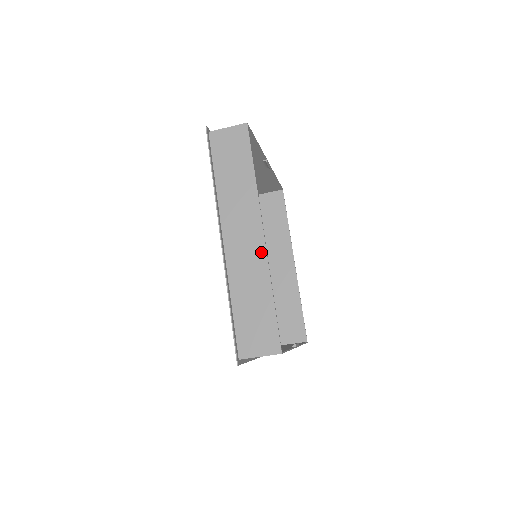
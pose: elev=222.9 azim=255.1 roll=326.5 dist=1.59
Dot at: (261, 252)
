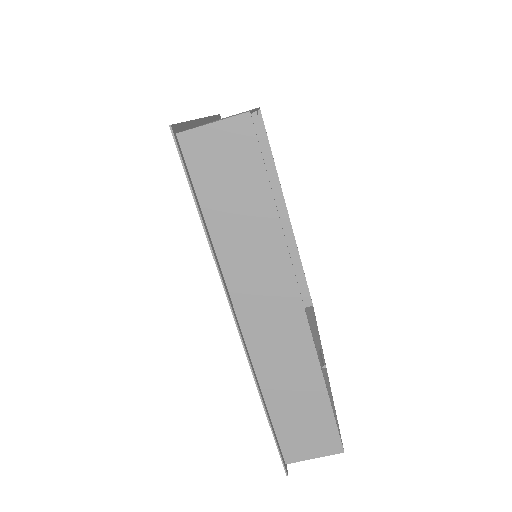
Dot at: (302, 332)
